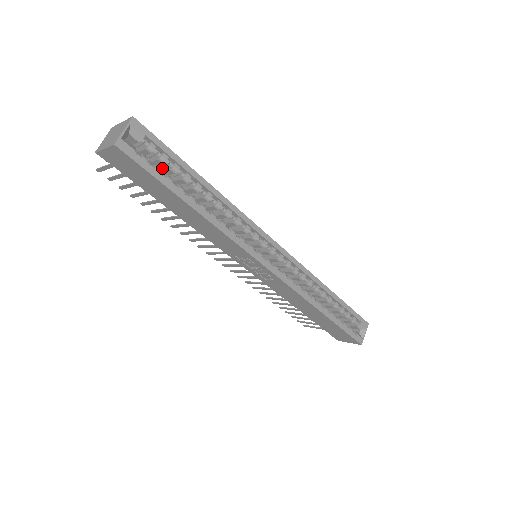
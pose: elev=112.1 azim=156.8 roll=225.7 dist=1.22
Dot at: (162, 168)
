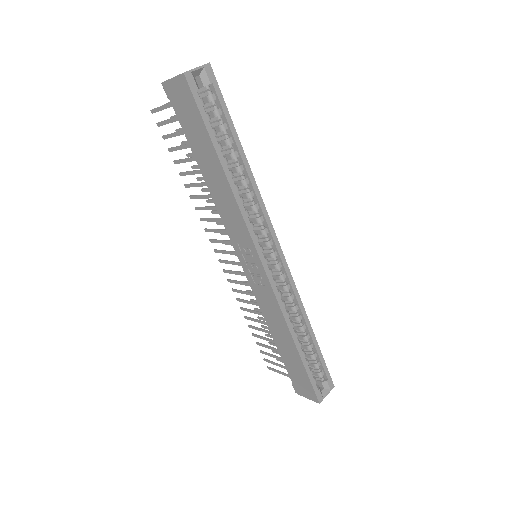
Dot at: (212, 123)
